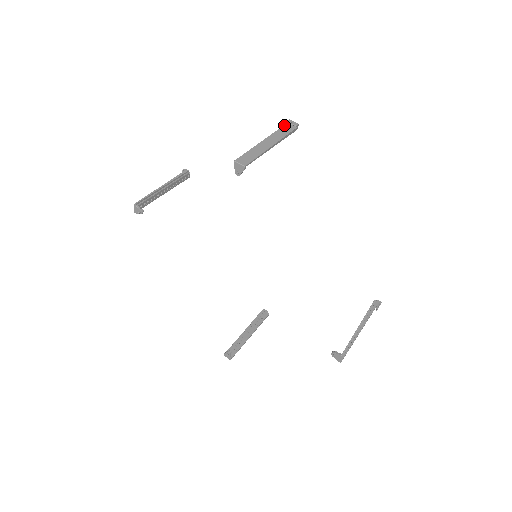
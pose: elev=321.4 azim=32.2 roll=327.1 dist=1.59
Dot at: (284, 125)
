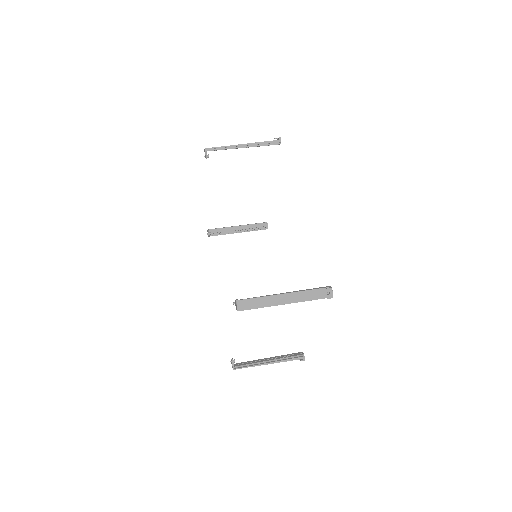
Dot at: occluded
